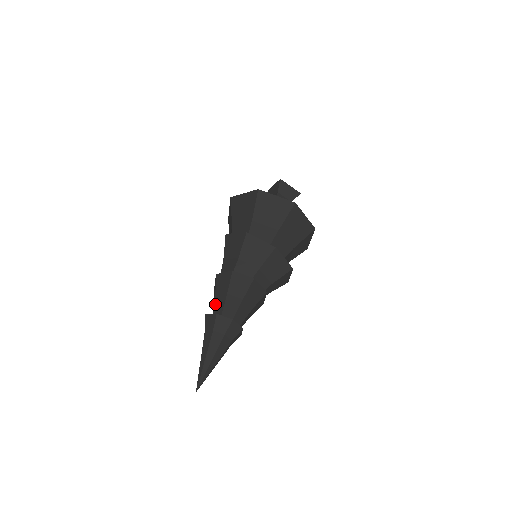
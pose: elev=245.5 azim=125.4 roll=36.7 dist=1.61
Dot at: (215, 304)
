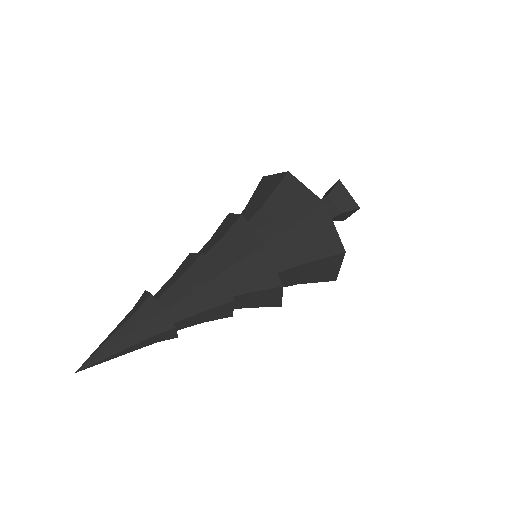
Dot at: (164, 284)
